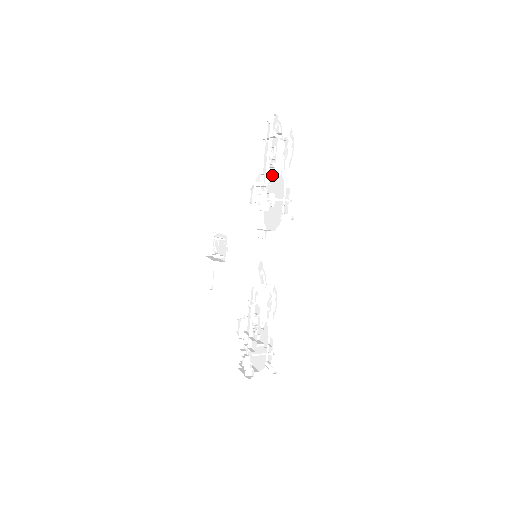
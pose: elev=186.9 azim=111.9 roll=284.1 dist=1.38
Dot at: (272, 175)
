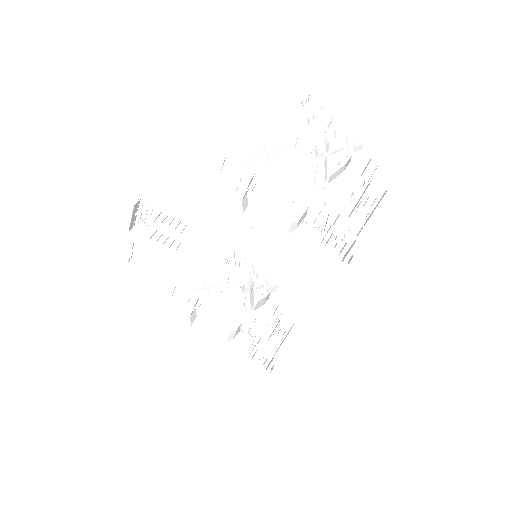
Dot at: (358, 223)
